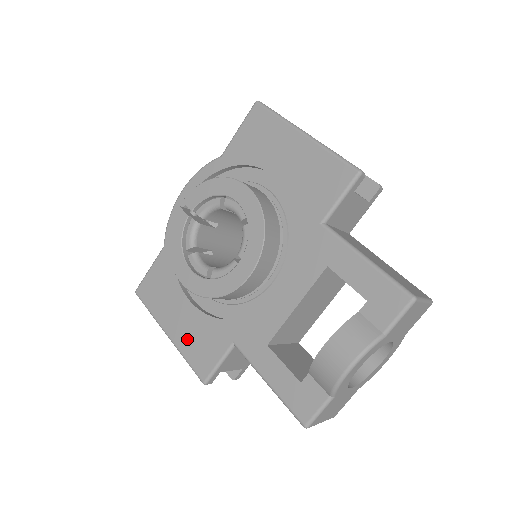
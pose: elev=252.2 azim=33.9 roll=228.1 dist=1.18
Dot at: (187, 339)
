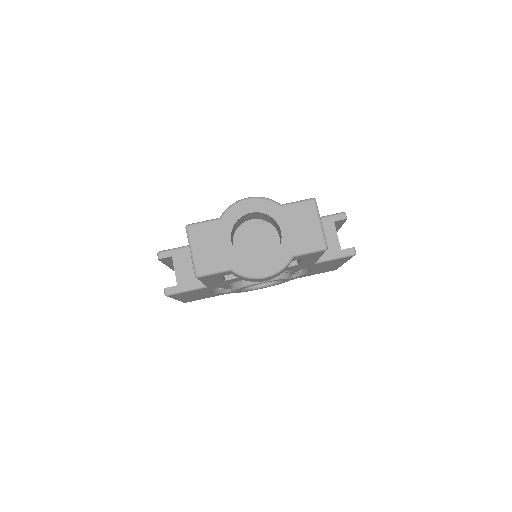
Dot at: occluded
